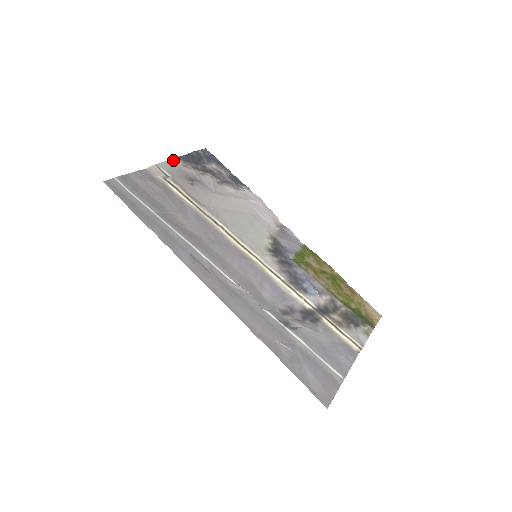
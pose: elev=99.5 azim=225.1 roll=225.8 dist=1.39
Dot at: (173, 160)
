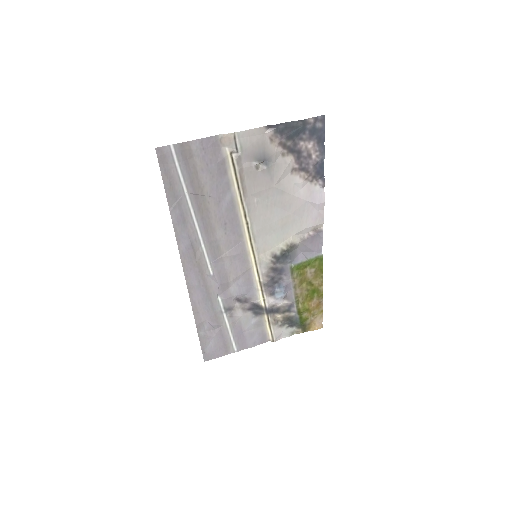
Dot at: (263, 128)
